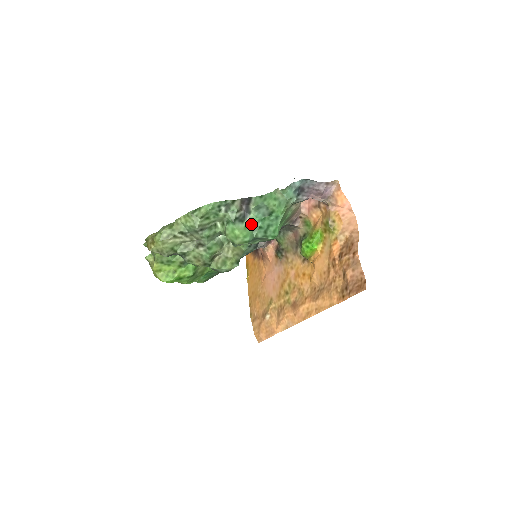
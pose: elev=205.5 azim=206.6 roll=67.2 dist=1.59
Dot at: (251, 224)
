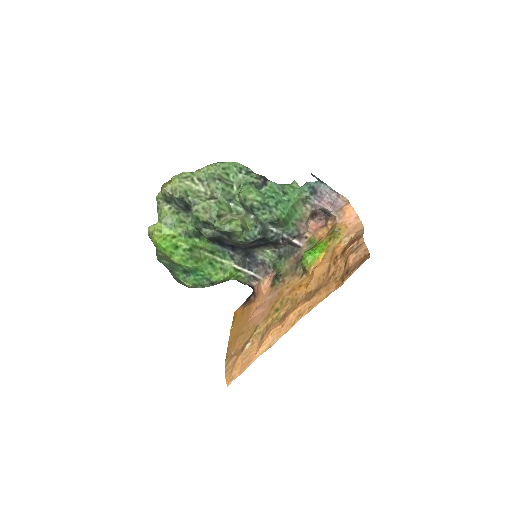
Dot at: (265, 193)
